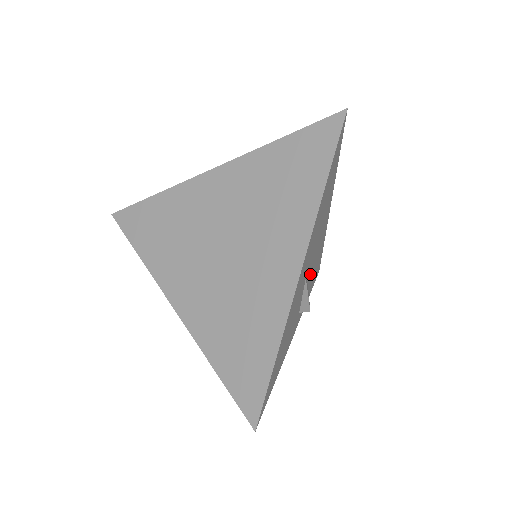
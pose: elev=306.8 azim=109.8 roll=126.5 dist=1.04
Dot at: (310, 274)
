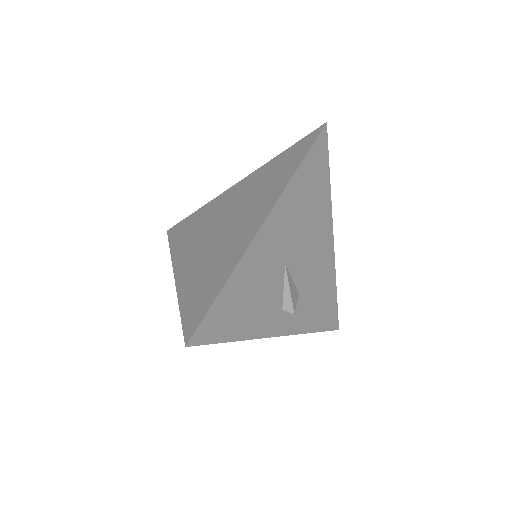
Dot at: (301, 281)
